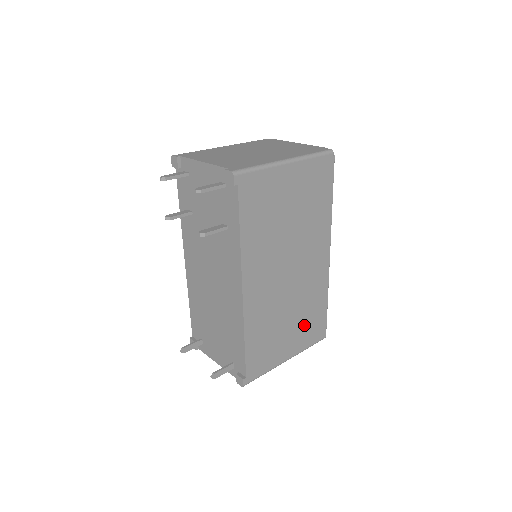
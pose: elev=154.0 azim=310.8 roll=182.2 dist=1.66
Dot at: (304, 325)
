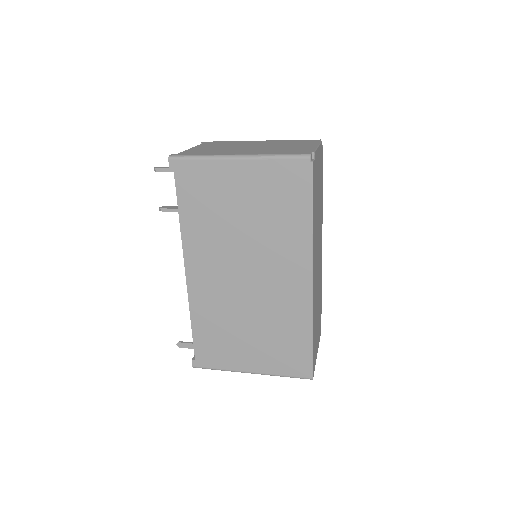
Dot at: (274, 346)
